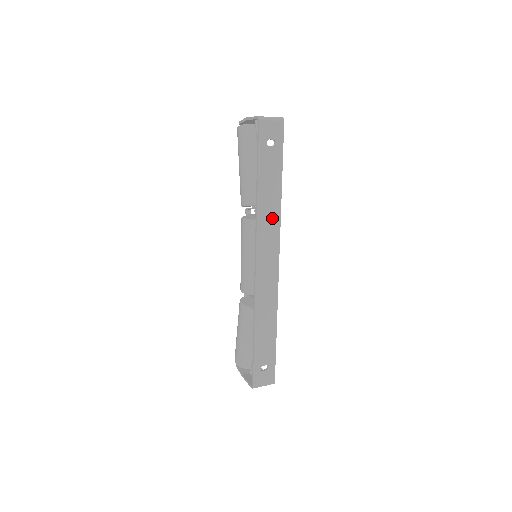
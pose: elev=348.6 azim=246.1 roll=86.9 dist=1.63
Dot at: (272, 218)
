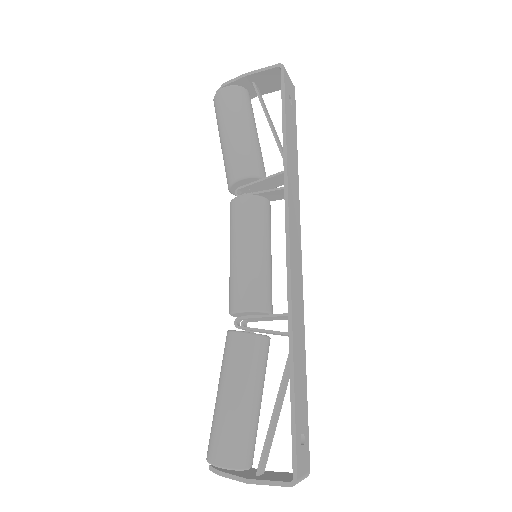
Dot at: (295, 191)
